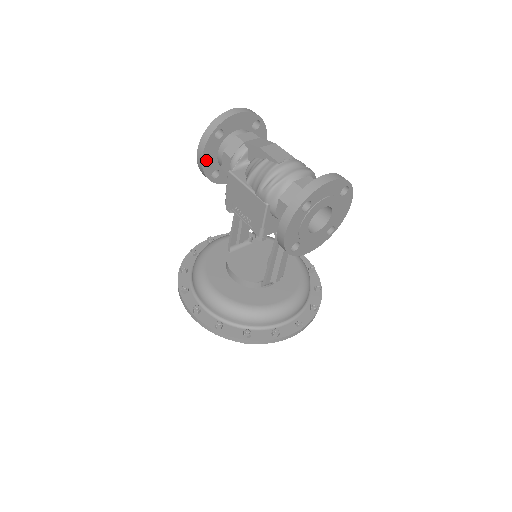
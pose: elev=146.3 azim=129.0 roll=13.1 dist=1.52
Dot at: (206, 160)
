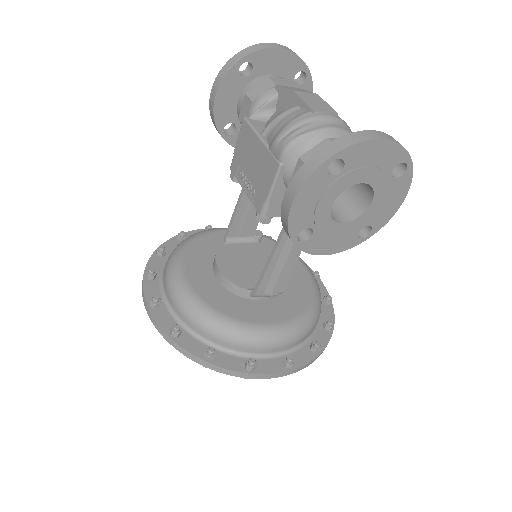
Dot at: (220, 102)
